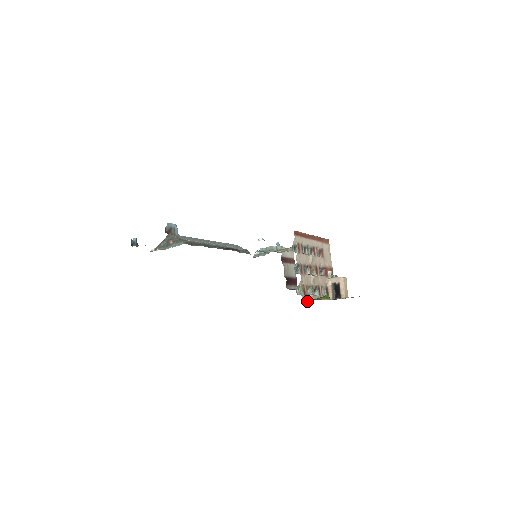
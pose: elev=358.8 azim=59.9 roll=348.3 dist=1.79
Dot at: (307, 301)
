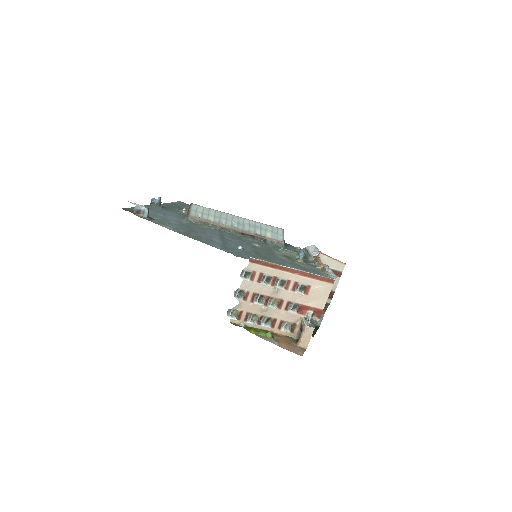
Dot at: occluded
